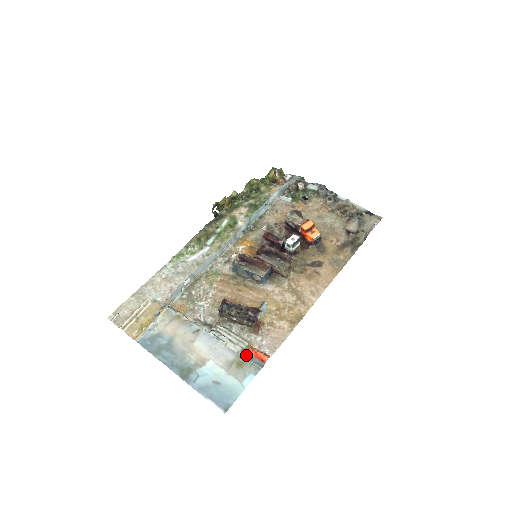
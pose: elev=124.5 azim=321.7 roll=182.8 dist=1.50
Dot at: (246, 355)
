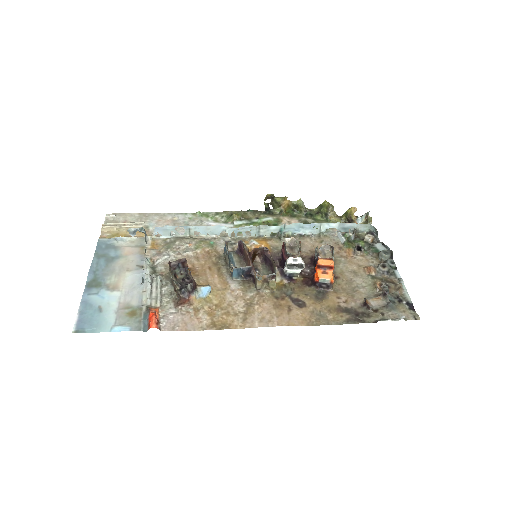
Dot at: (146, 312)
